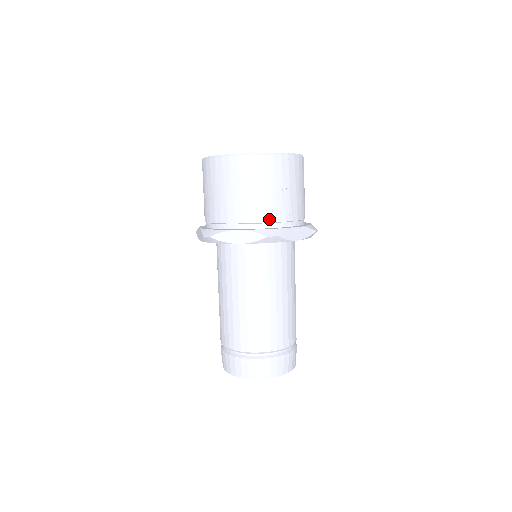
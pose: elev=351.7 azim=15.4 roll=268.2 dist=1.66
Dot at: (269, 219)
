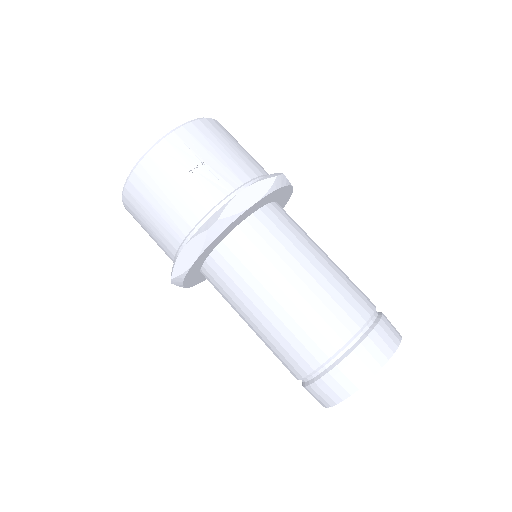
Dot at: (204, 210)
